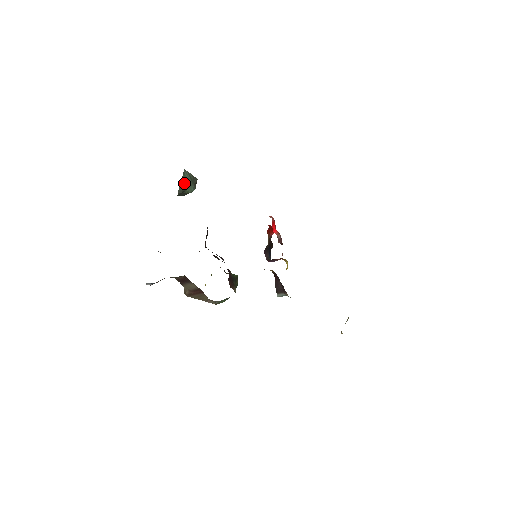
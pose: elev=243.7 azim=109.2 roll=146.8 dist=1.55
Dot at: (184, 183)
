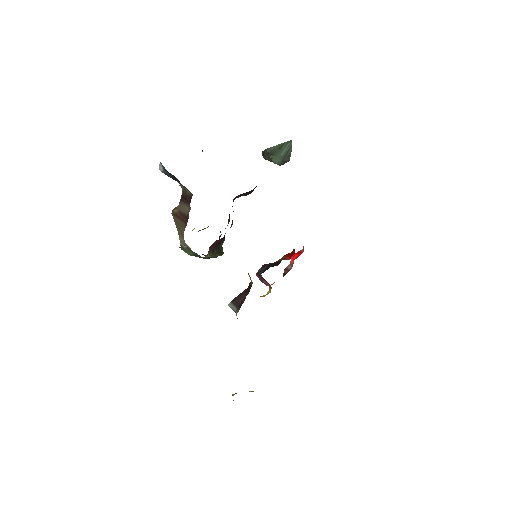
Dot at: (279, 149)
